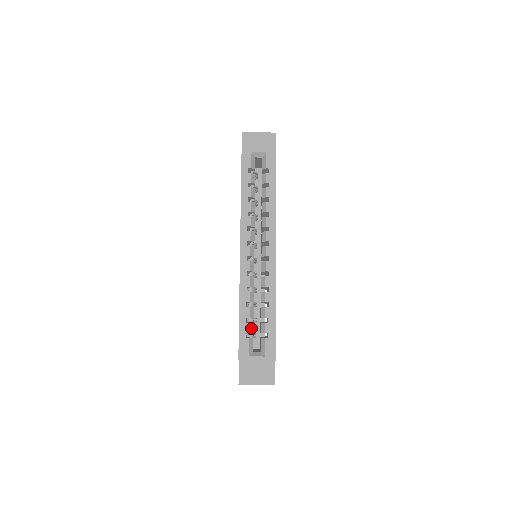
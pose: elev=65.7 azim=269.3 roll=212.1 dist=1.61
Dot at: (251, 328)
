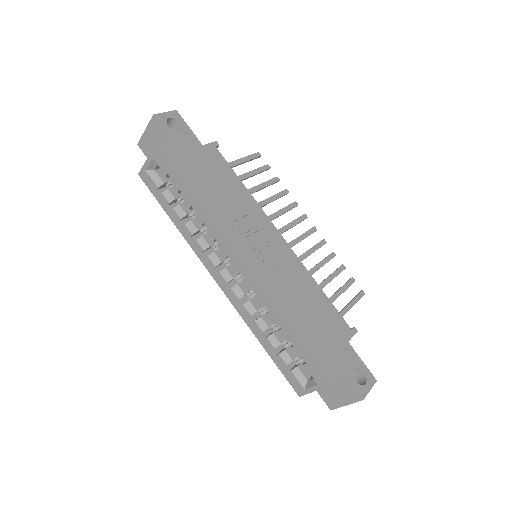
Dot at: (286, 358)
